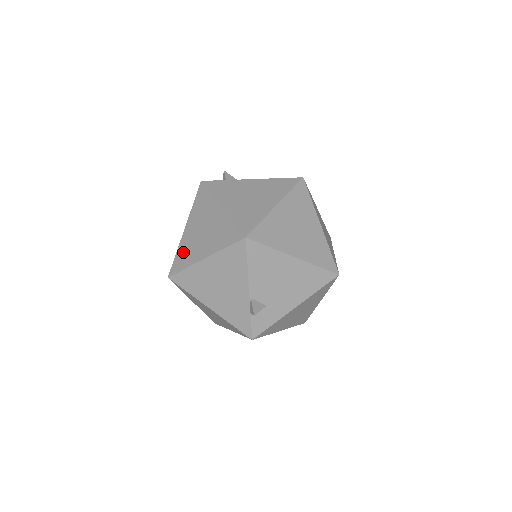
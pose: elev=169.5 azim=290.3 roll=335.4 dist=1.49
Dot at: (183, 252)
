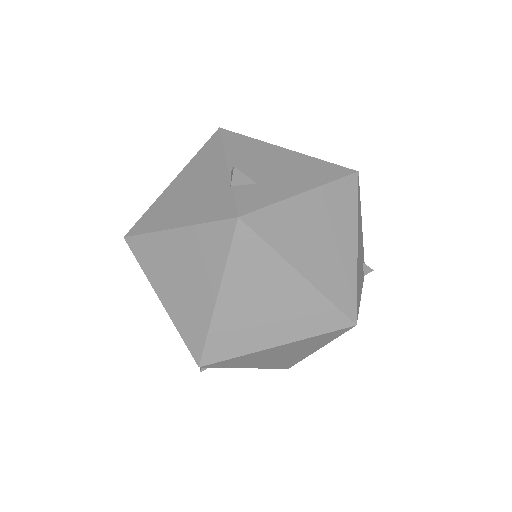
Dot at: occluded
